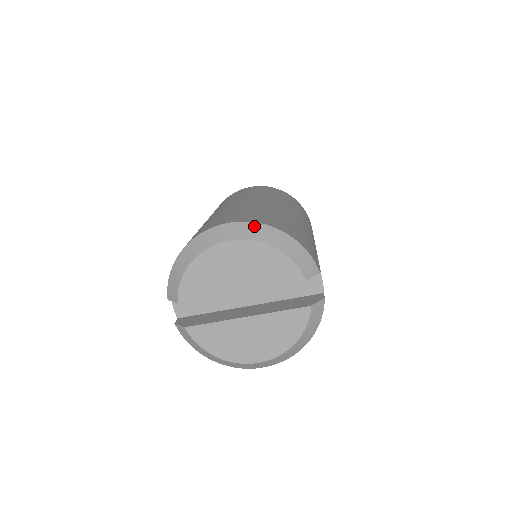
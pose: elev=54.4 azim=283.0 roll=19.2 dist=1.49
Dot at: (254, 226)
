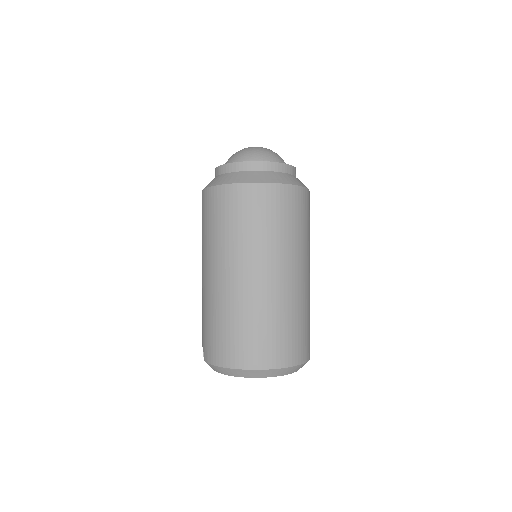
Dot at: (285, 370)
